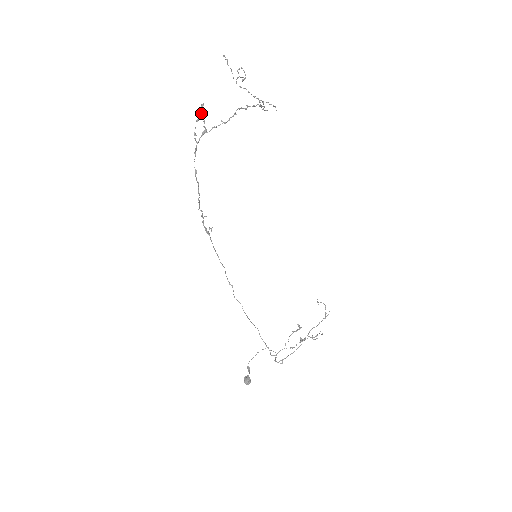
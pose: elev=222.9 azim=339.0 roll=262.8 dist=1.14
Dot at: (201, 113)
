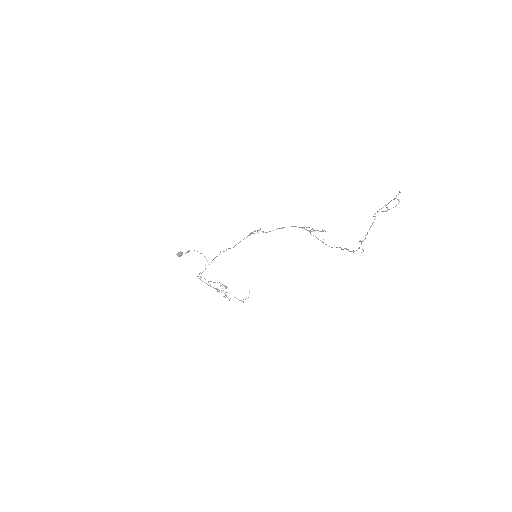
Dot at: (319, 231)
